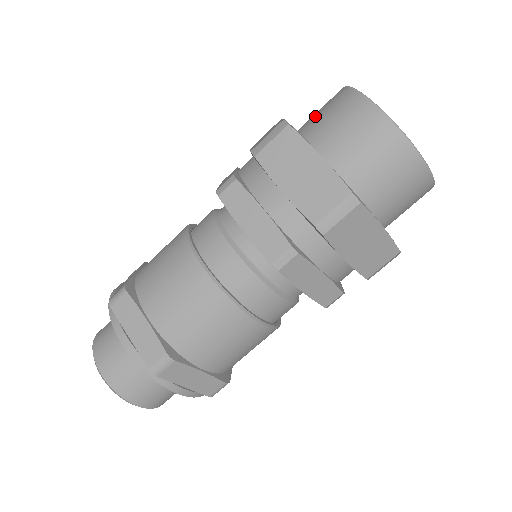
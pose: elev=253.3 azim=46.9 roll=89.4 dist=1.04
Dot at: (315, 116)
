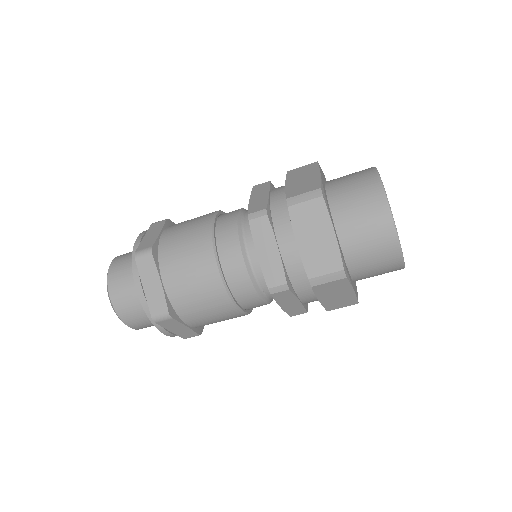
Dot at: (345, 185)
